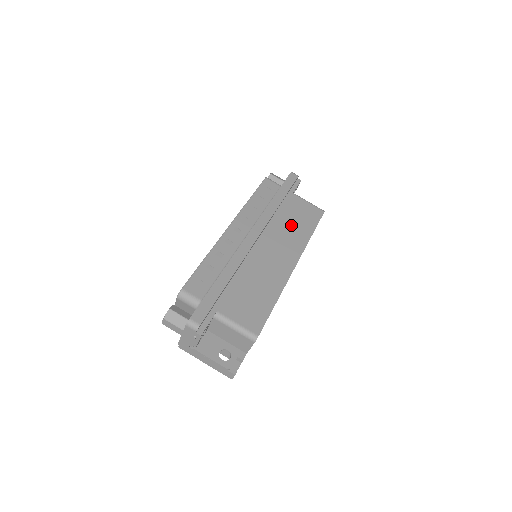
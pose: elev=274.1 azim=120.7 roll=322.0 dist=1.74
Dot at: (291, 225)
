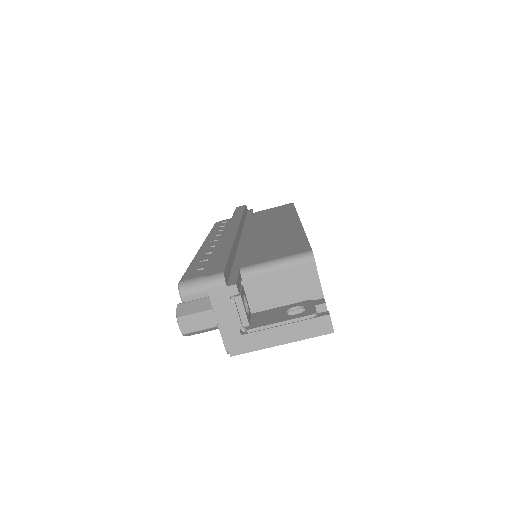
Dot at: (268, 217)
